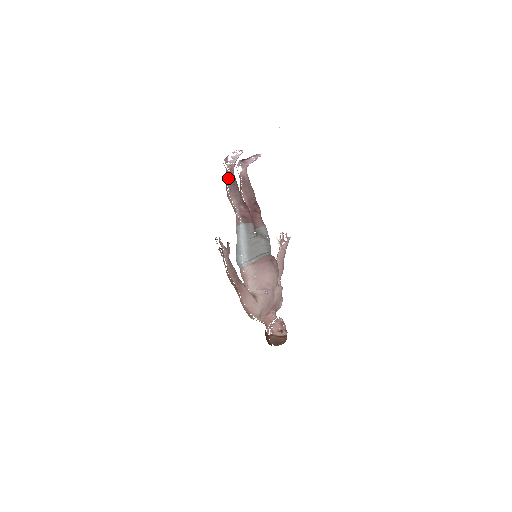
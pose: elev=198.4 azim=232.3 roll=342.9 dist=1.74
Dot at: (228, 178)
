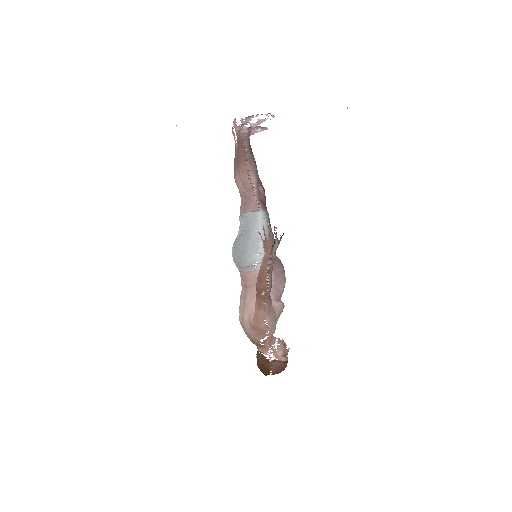
Dot at: (245, 145)
